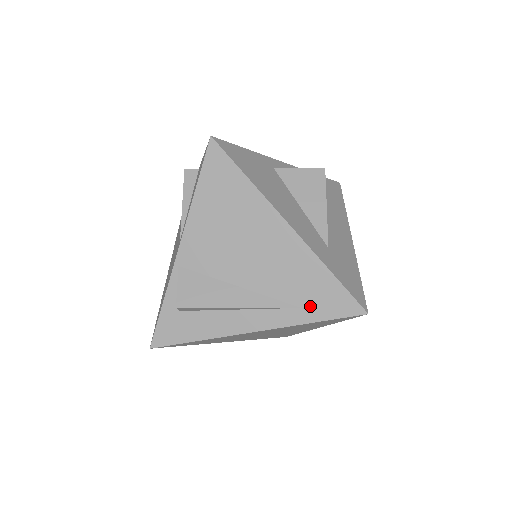
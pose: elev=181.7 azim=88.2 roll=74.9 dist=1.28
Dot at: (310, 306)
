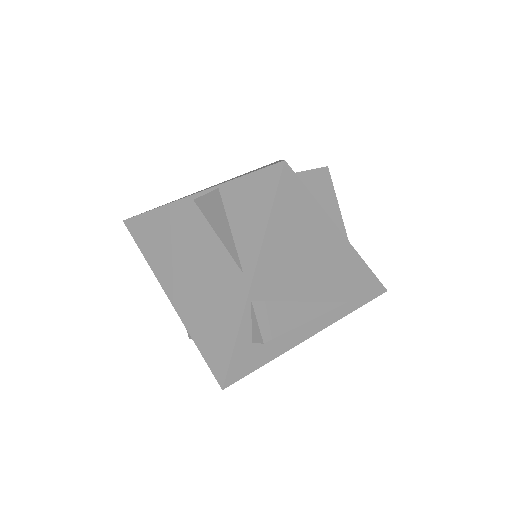
Dot at: (353, 299)
